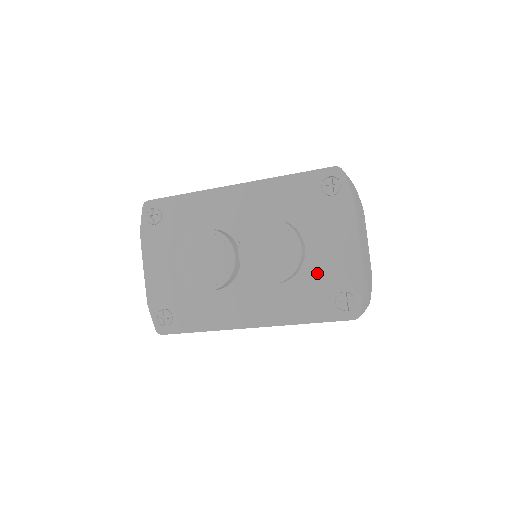
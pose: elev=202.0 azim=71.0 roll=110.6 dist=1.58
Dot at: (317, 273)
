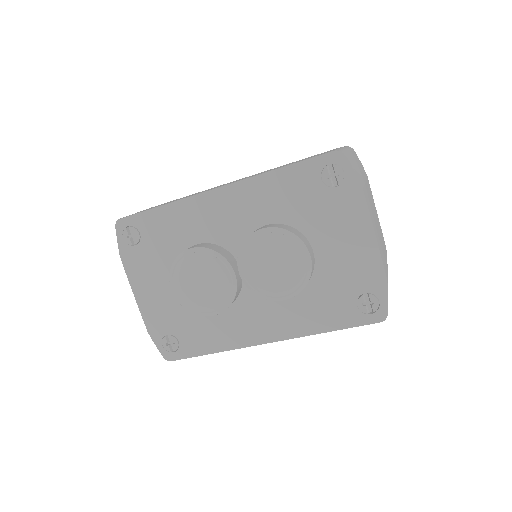
Dot at: (331, 277)
